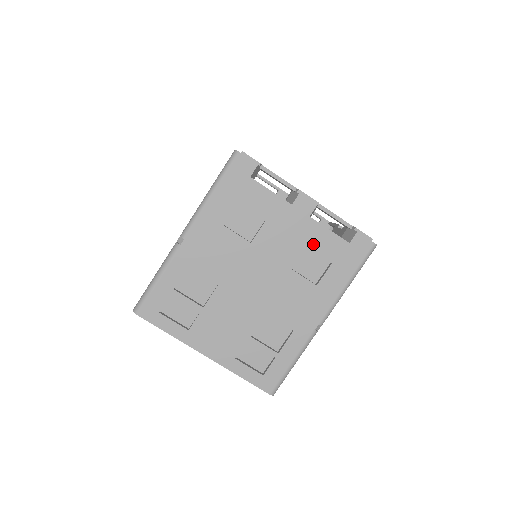
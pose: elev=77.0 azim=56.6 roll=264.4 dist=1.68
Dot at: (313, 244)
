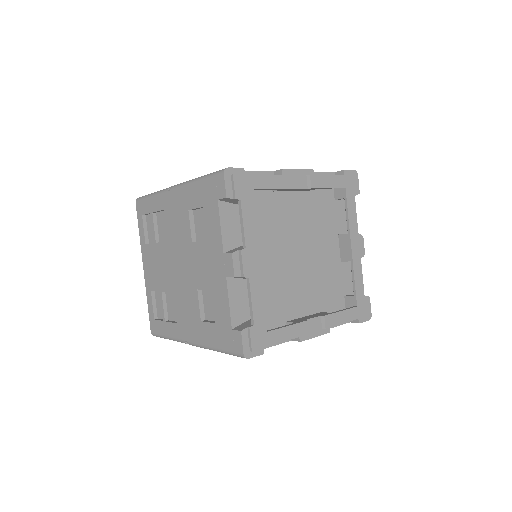
Dot at: (216, 296)
